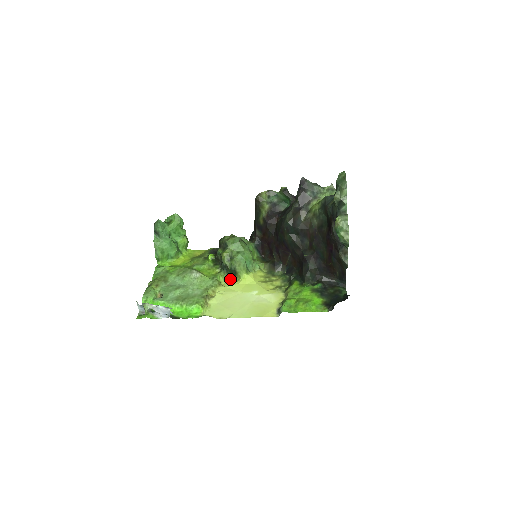
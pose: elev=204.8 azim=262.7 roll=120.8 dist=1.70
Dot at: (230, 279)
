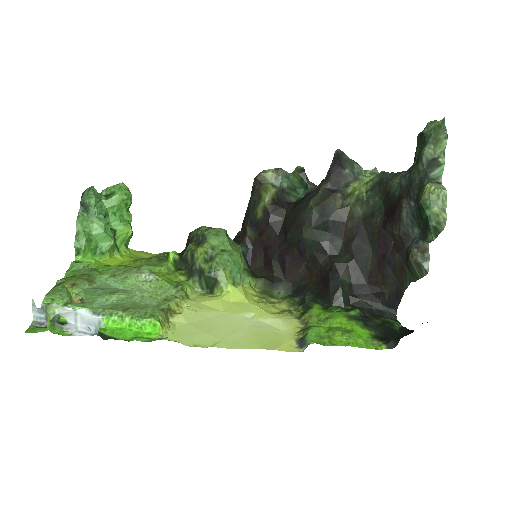
Dot at: (203, 293)
